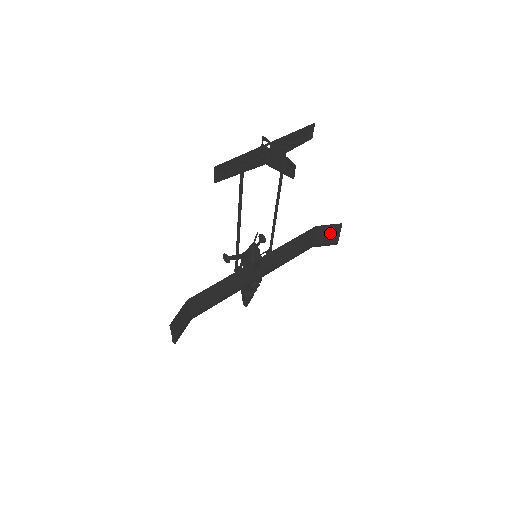
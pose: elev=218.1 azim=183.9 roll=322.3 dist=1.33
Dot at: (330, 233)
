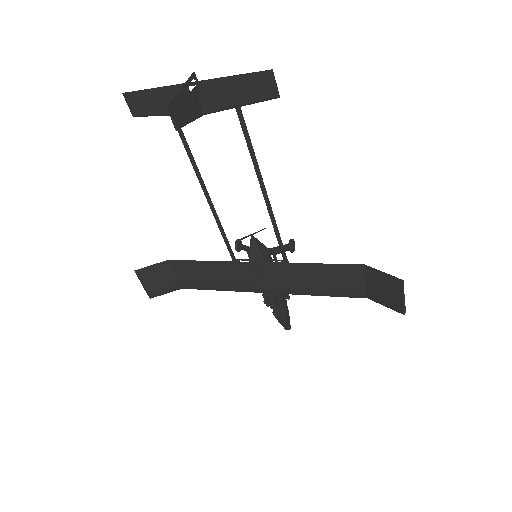
Dot at: (388, 288)
